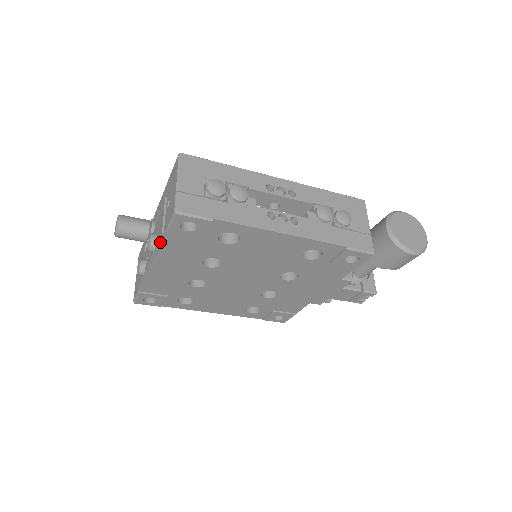
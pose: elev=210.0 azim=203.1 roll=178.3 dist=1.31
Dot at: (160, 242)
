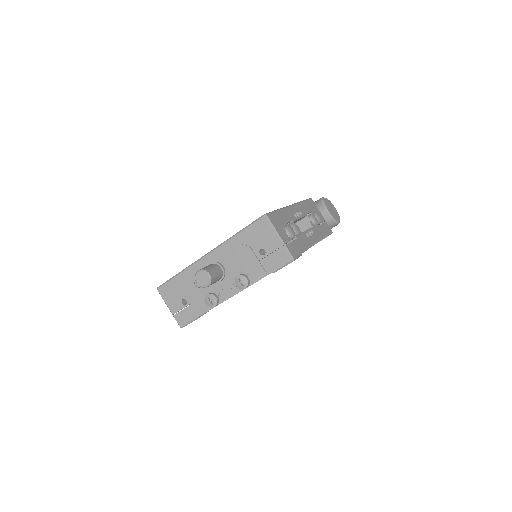
Dot at: occluded
